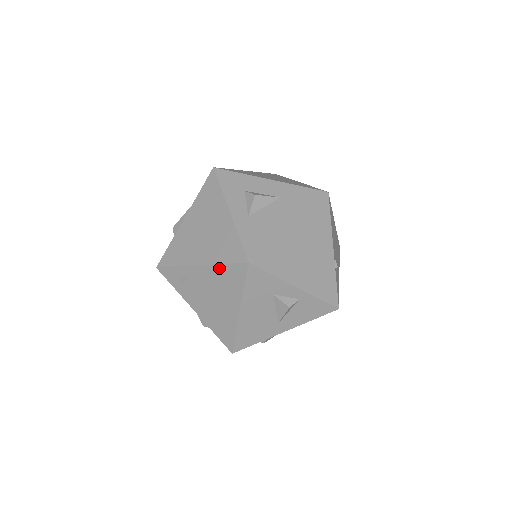
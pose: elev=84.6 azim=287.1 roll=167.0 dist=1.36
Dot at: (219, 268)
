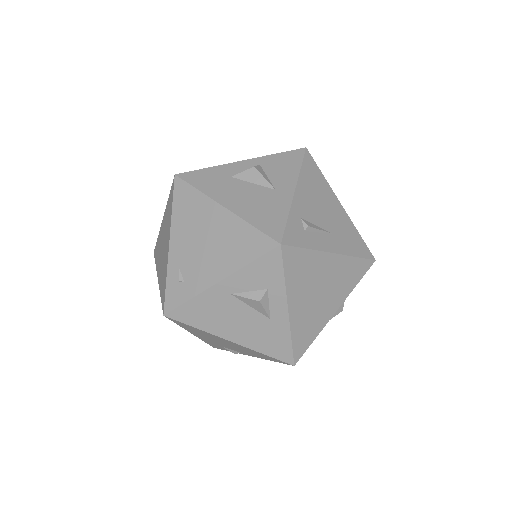
Dot at: (175, 216)
